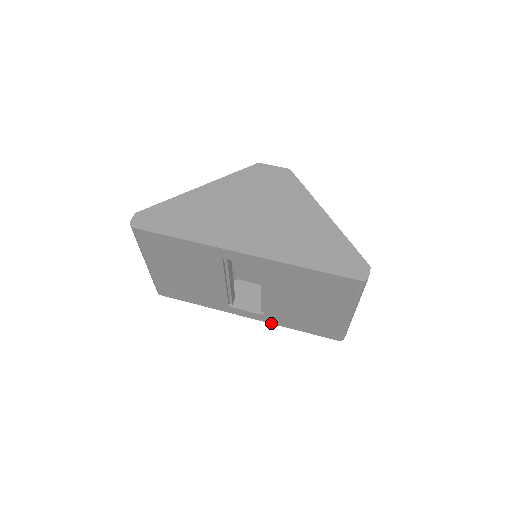
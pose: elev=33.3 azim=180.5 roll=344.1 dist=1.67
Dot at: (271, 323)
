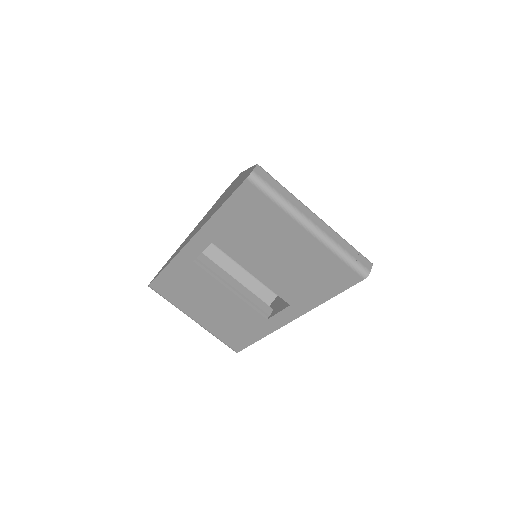
Dot at: (307, 311)
